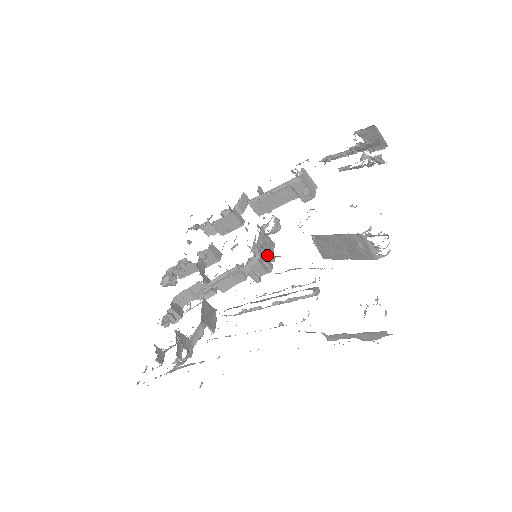
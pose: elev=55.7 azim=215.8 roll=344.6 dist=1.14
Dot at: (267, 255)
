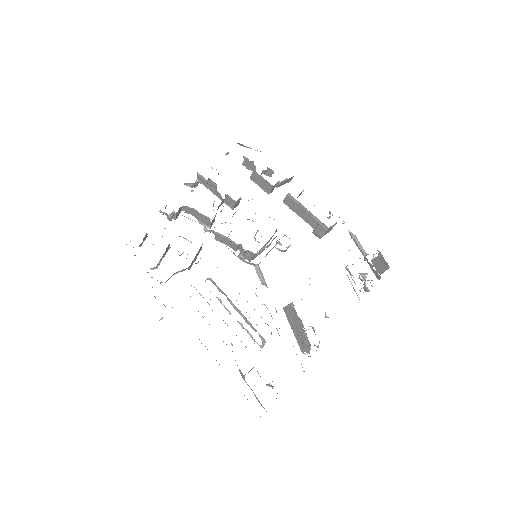
Dot at: occluded
